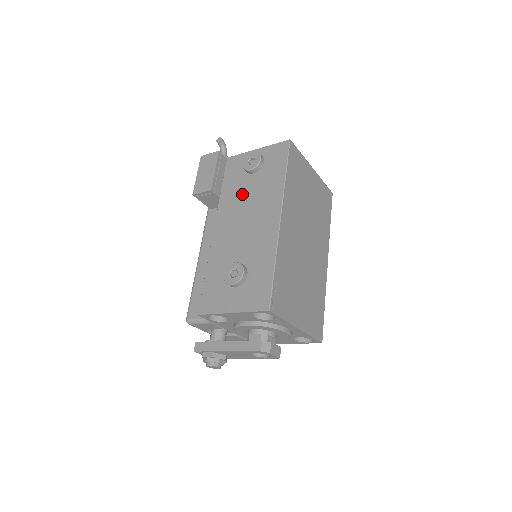
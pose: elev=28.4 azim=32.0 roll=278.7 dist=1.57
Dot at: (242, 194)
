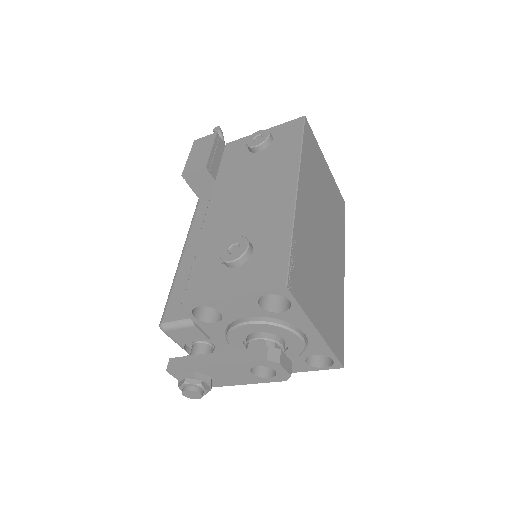
Dot at: (245, 172)
